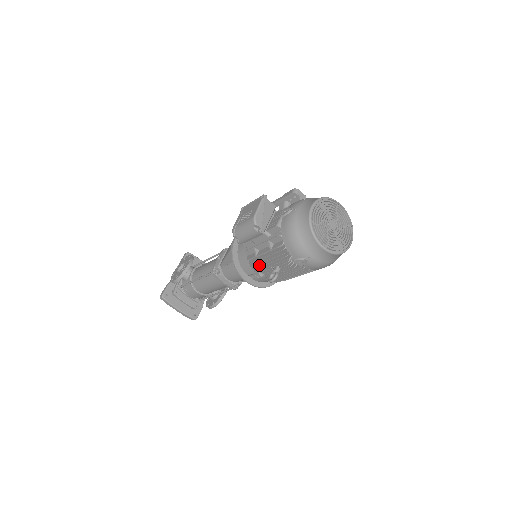
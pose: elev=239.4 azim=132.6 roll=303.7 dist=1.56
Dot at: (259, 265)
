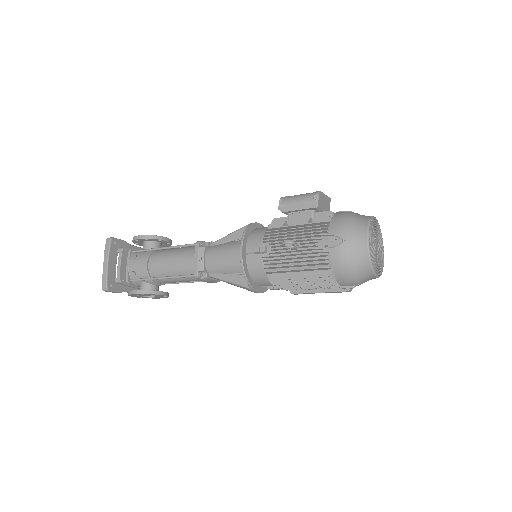
Dot at: (277, 236)
